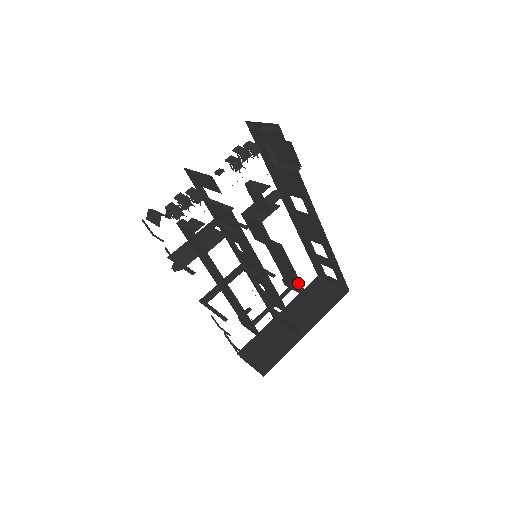
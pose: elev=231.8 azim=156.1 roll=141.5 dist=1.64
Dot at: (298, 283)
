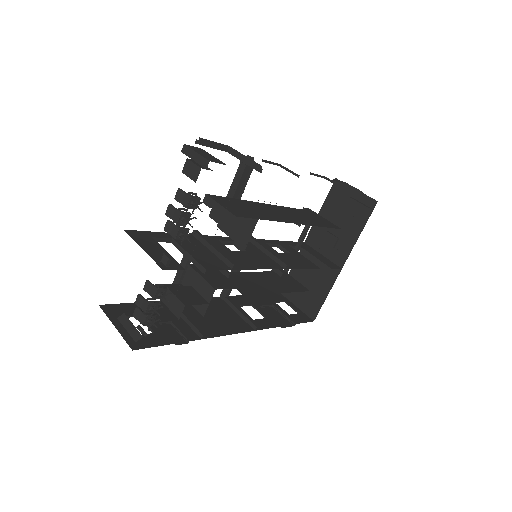
Dot at: occluded
